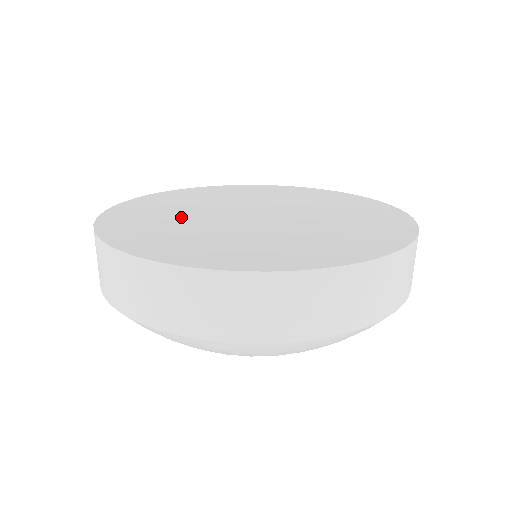
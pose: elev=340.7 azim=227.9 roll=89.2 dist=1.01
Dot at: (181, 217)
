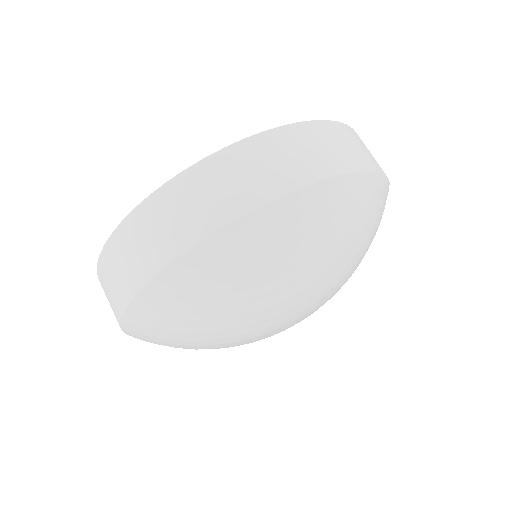
Dot at: occluded
